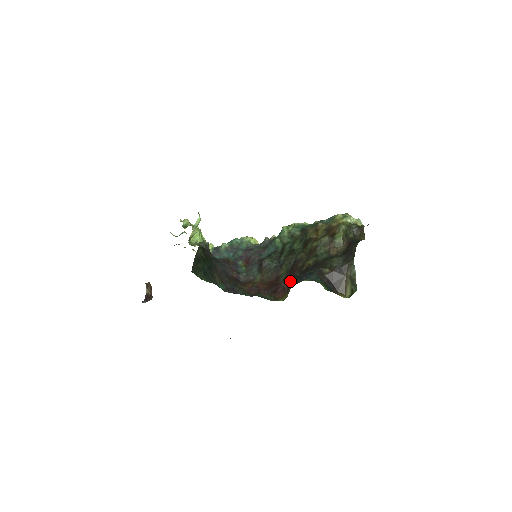
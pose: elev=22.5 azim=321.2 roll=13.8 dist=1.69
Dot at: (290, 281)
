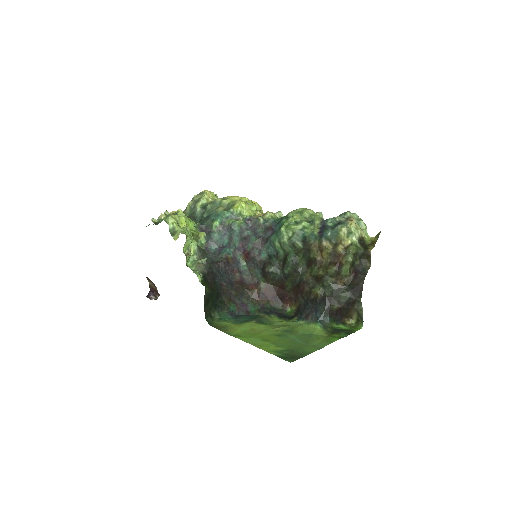
Dot at: (297, 297)
